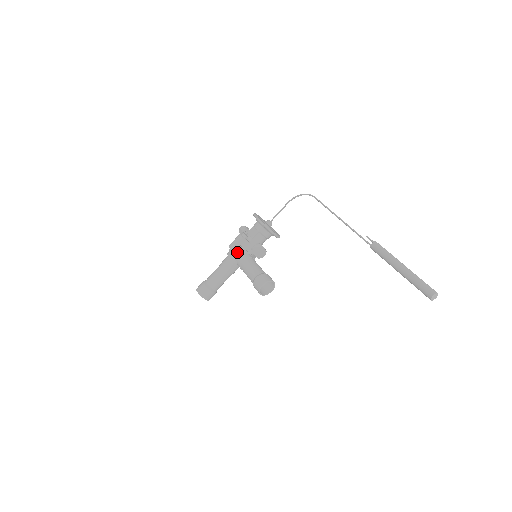
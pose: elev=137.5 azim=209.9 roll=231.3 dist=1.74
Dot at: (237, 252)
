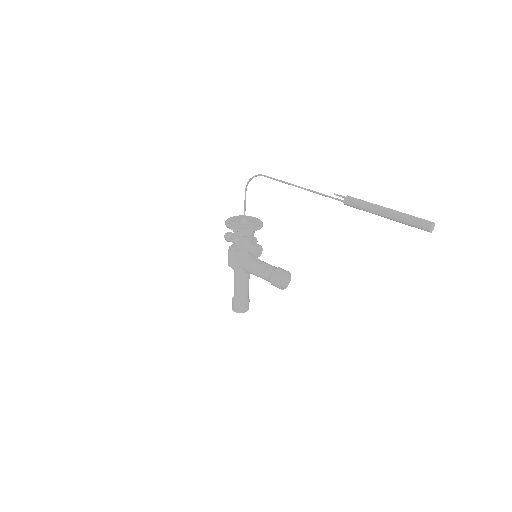
Dot at: (238, 265)
